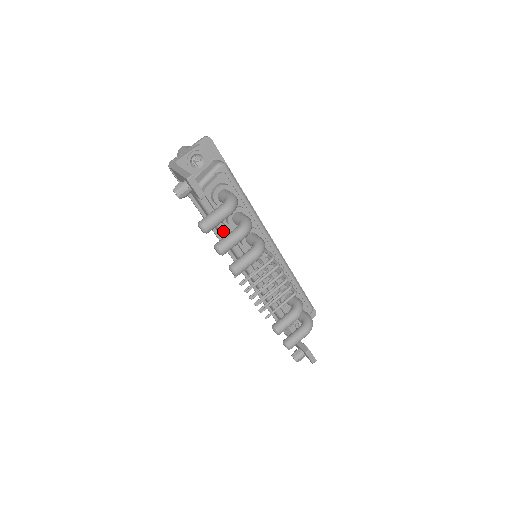
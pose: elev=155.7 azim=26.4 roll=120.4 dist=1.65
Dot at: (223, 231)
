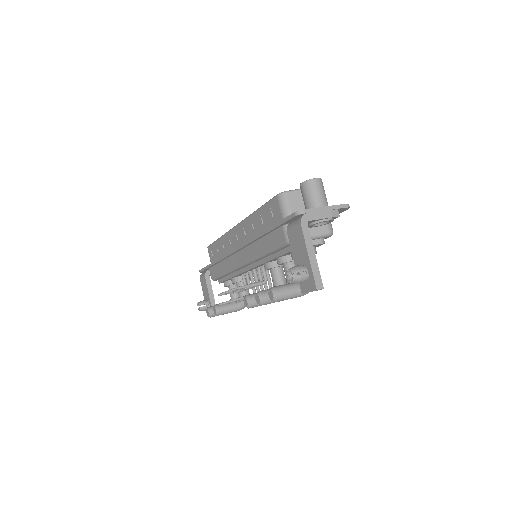
Dot at: (266, 256)
